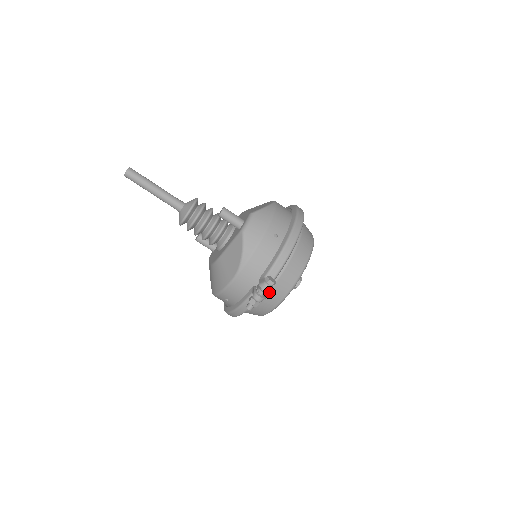
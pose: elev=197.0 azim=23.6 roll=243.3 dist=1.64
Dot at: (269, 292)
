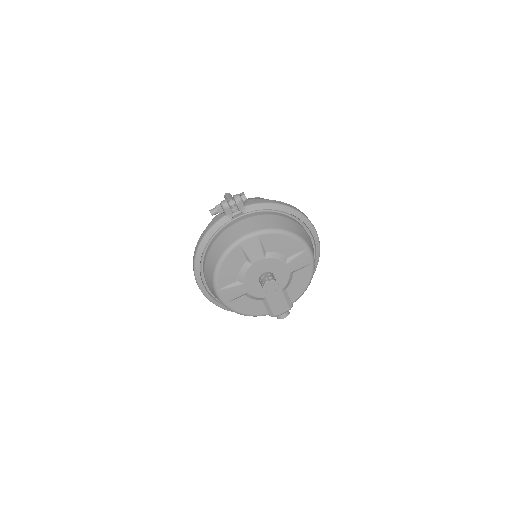
Dot at: (235, 200)
